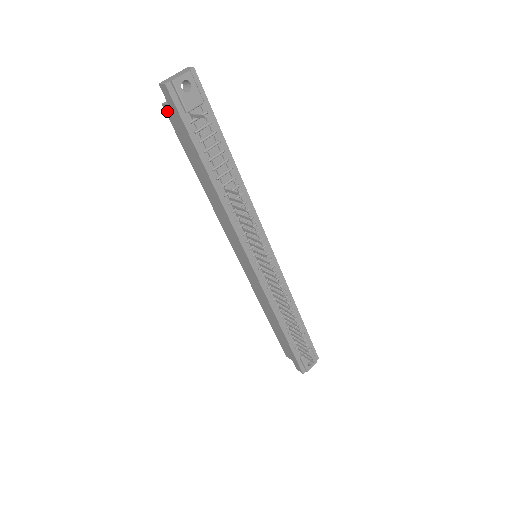
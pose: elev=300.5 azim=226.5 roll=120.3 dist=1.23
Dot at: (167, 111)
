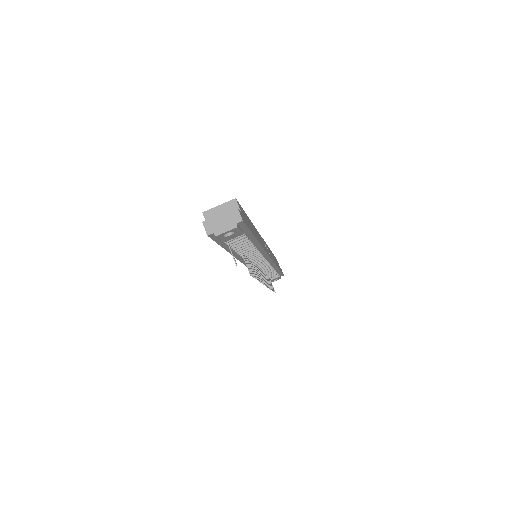
Dot at: (206, 219)
